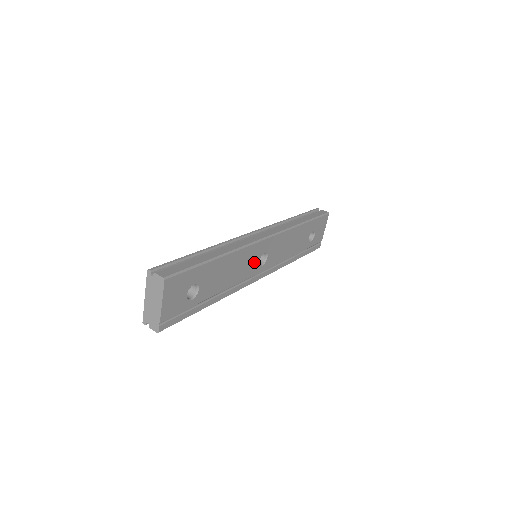
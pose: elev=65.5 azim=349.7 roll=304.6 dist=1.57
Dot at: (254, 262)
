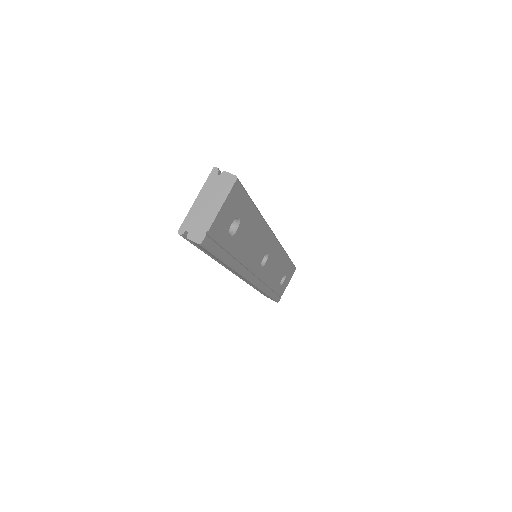
Dot at: (261, 254)
